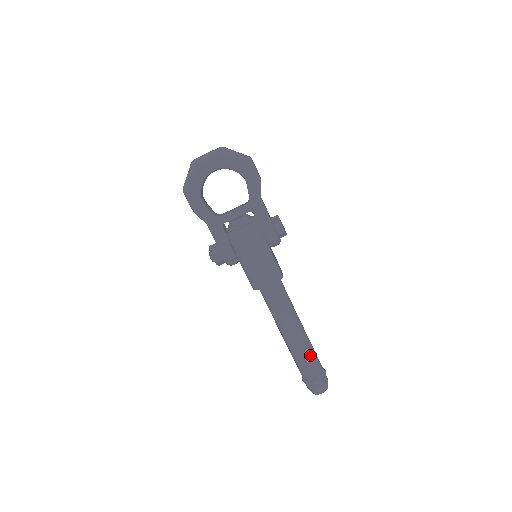
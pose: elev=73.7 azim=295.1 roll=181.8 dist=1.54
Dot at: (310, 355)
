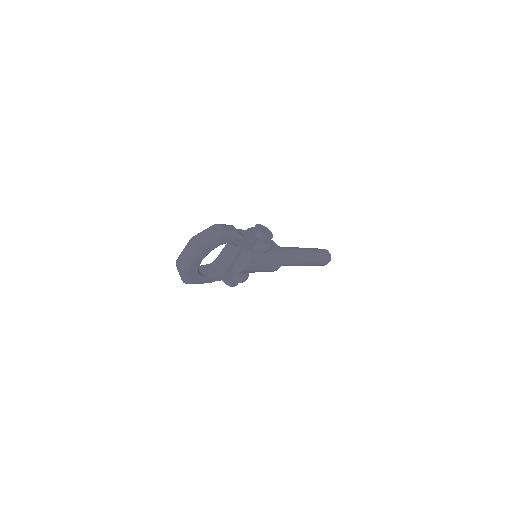
Dot at: (316, 258)
